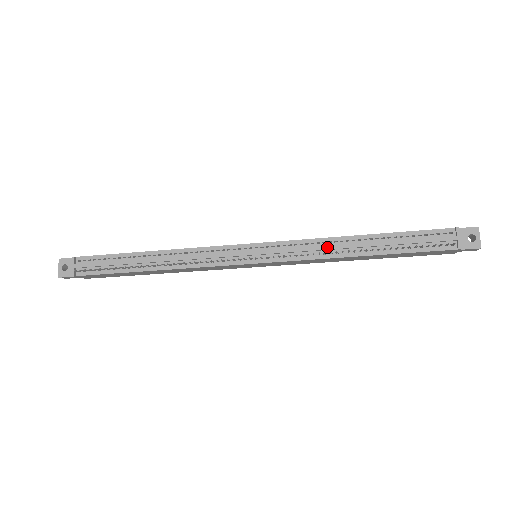
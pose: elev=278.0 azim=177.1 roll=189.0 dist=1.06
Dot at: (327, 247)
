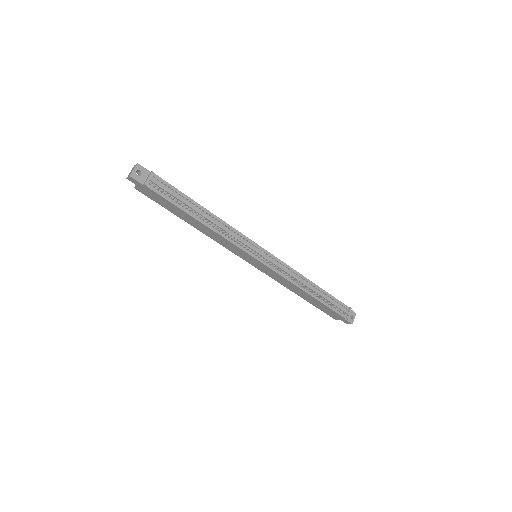
Dot at: (298, 278)
